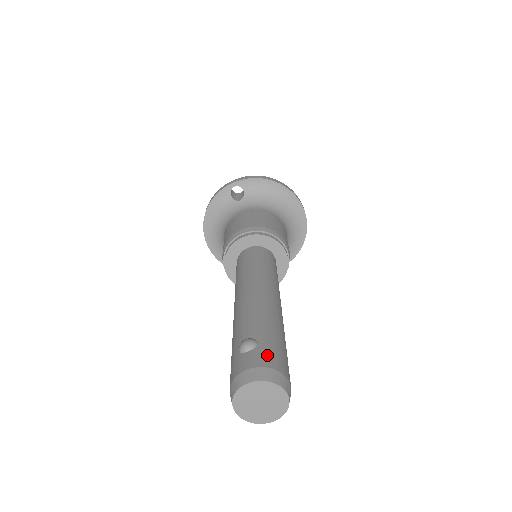
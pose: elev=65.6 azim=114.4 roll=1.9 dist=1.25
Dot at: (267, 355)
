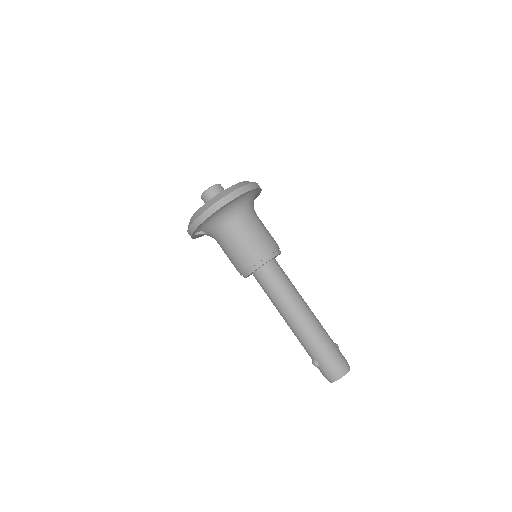
Dot at: (326, 369)
